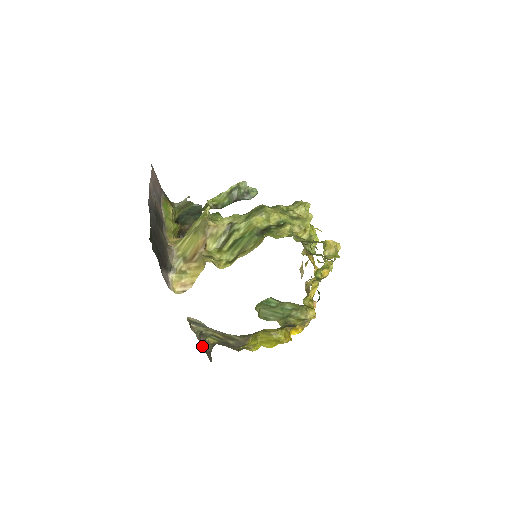
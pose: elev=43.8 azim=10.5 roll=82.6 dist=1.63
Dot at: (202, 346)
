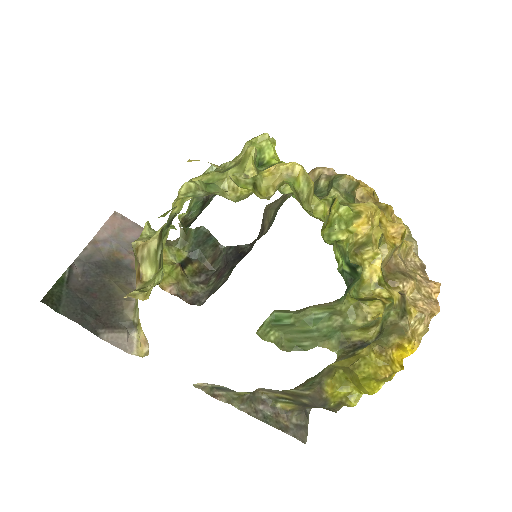
Dot at: (263, 419)
